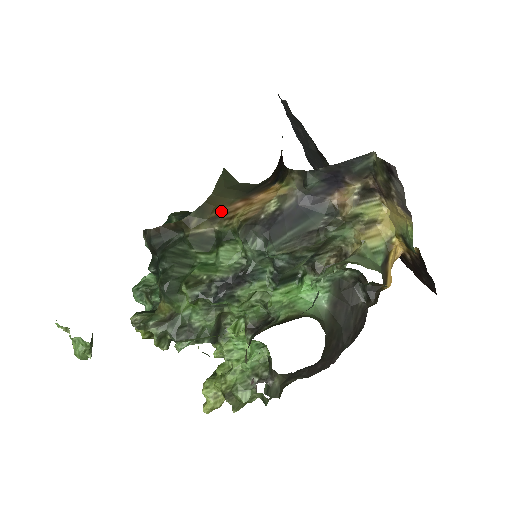
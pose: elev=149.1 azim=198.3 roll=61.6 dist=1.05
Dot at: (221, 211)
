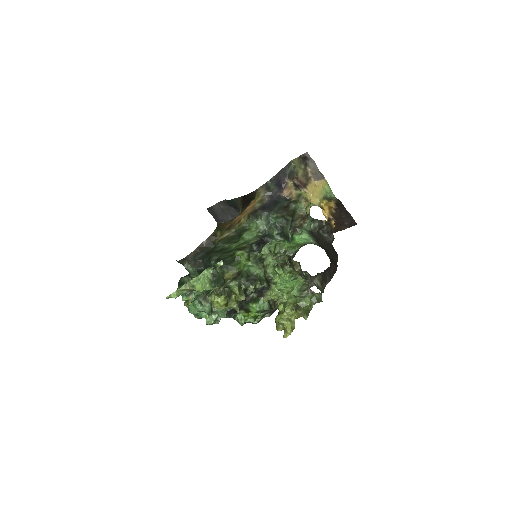
Dot at: (230, 224)
